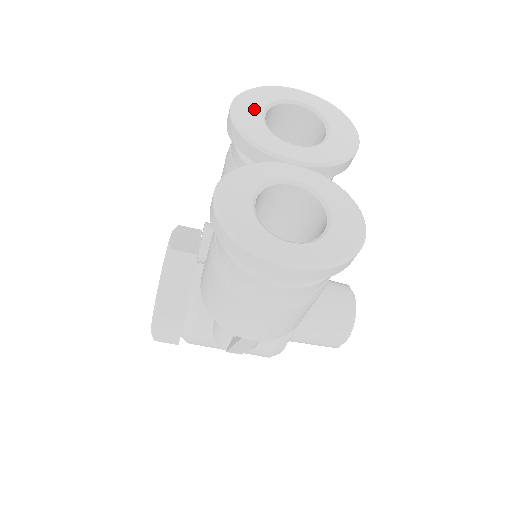
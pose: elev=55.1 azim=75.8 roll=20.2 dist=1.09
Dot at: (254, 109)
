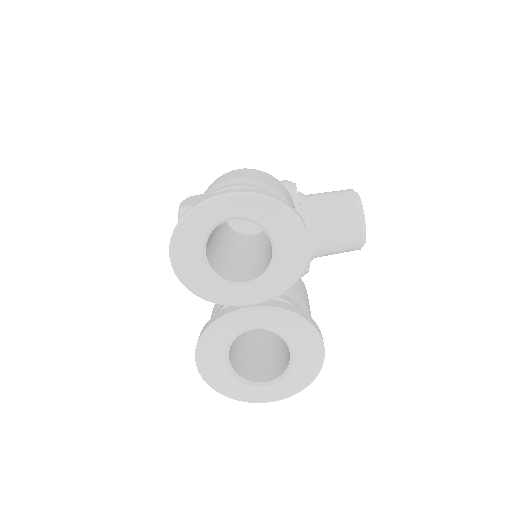
Dot at: (193, 256)
